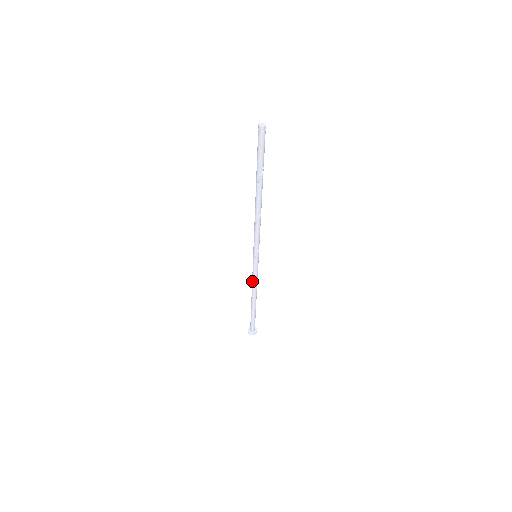
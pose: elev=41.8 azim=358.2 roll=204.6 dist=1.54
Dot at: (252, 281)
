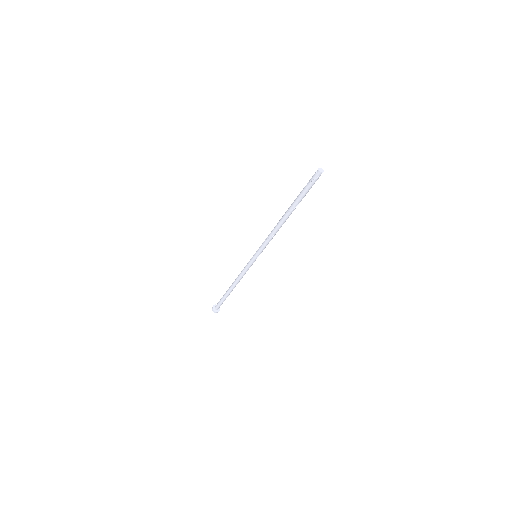
Dot at: (242, 275)
